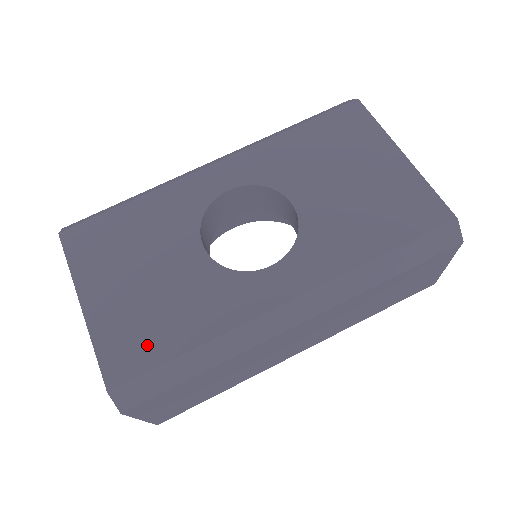
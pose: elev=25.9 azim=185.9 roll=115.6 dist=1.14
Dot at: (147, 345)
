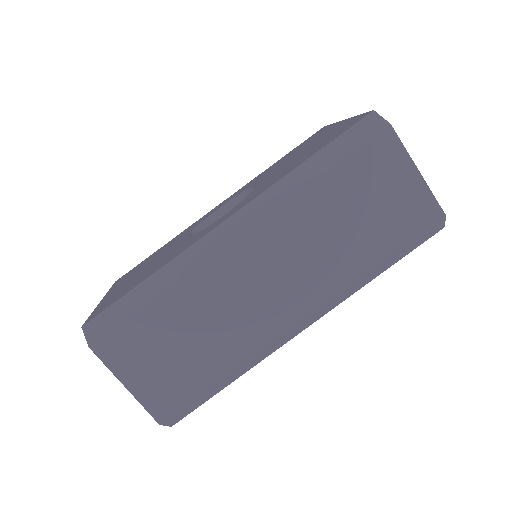
Dot at: (122, 293)
